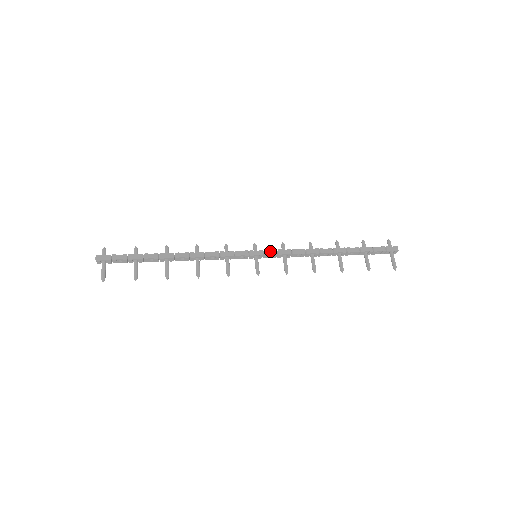
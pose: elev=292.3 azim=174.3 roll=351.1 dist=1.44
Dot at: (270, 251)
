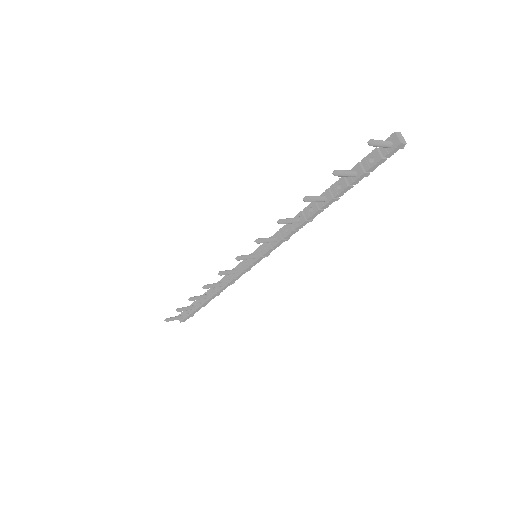
Dot at: occluded
